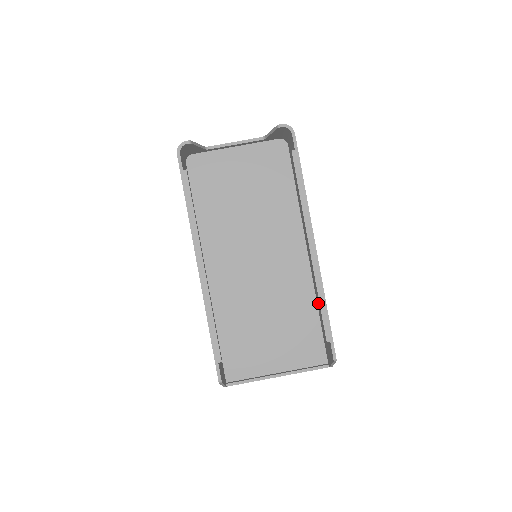
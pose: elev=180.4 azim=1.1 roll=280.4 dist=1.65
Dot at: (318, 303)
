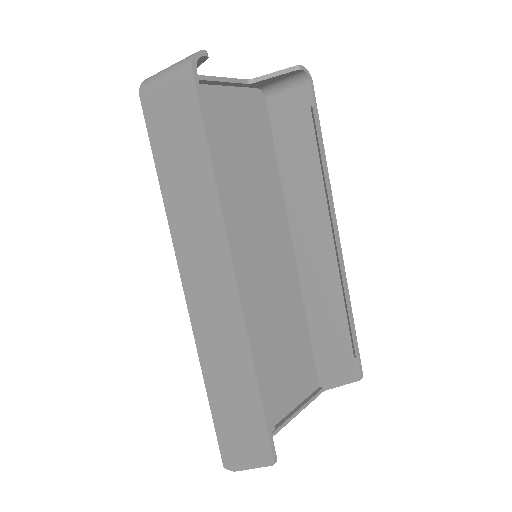
Dot at: (315, 312)
